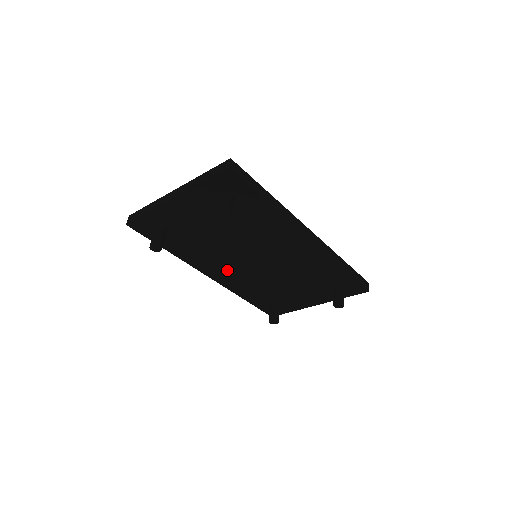
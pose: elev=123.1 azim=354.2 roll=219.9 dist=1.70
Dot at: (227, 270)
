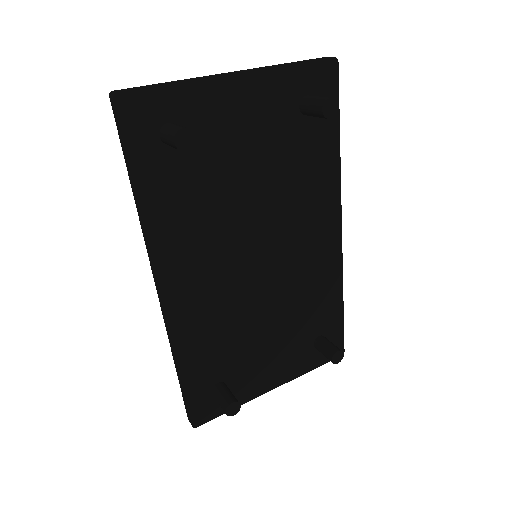
Dot at: (203, 278)
